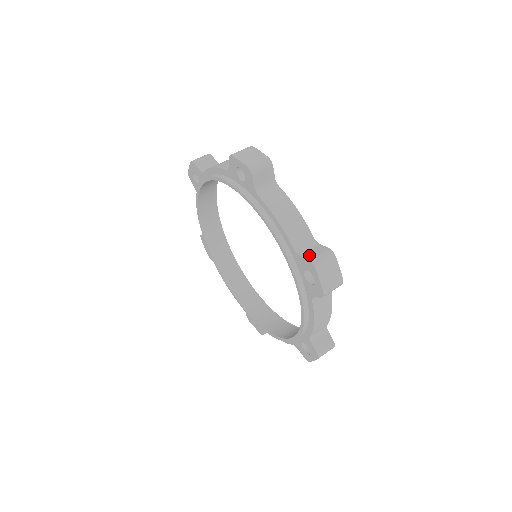
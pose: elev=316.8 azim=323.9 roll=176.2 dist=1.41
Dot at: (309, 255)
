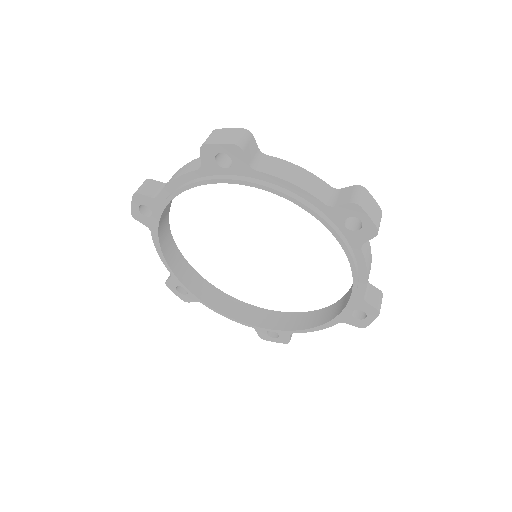
Dot at: (344, 200)
